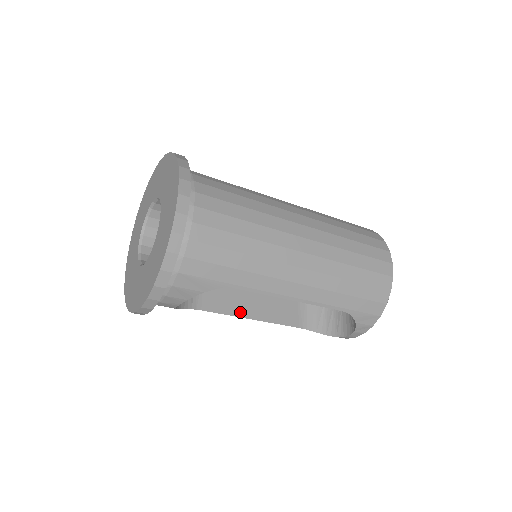
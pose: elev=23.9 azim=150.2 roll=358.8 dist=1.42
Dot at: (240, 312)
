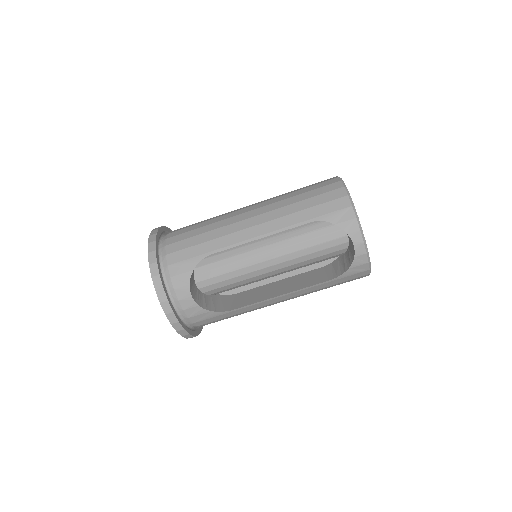
Dot at: (268, 297)
